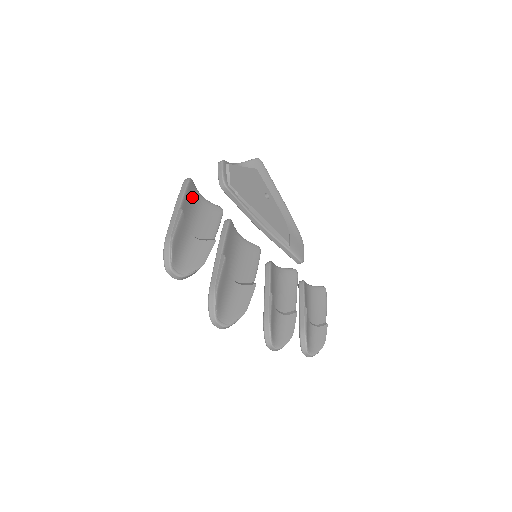
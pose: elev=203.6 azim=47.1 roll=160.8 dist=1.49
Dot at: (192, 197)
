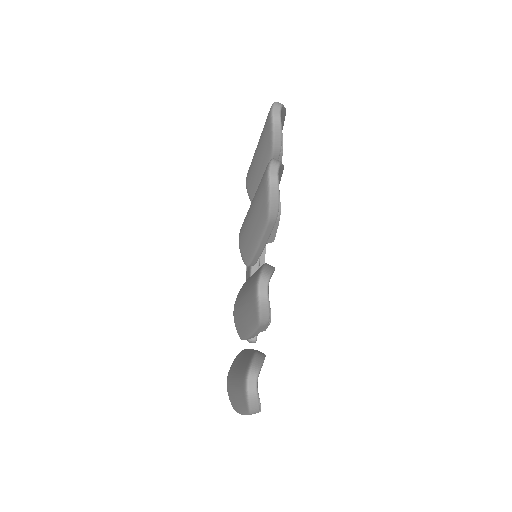
Dot at: occluded
